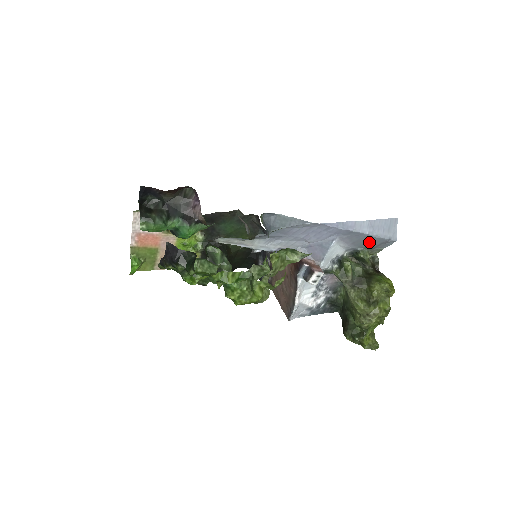
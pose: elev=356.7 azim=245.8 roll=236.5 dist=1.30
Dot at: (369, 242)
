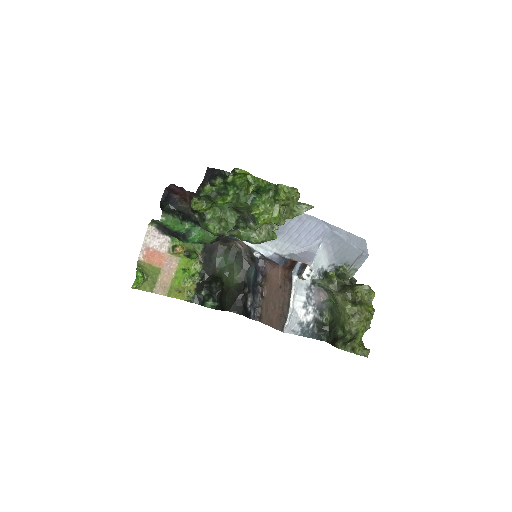
Dot at: (347, 255)
